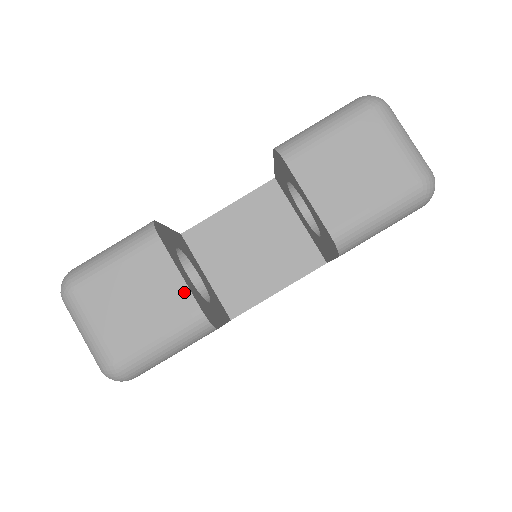
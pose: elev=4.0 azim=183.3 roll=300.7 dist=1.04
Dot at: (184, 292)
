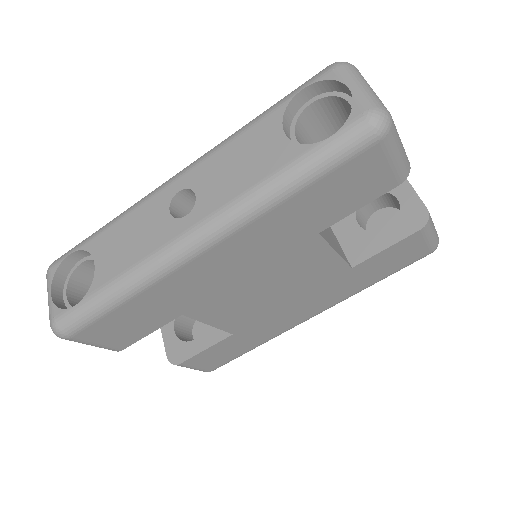
Dot at: occluded
